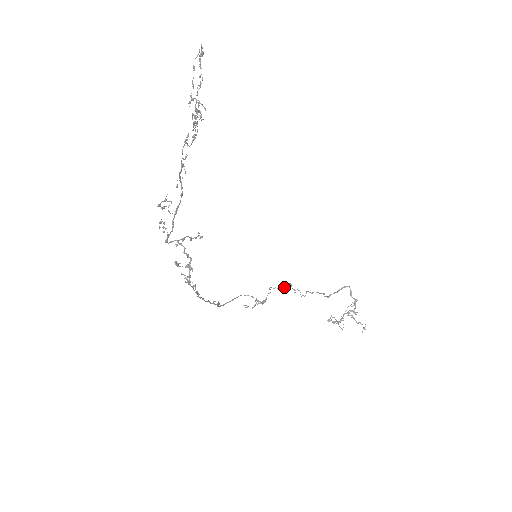
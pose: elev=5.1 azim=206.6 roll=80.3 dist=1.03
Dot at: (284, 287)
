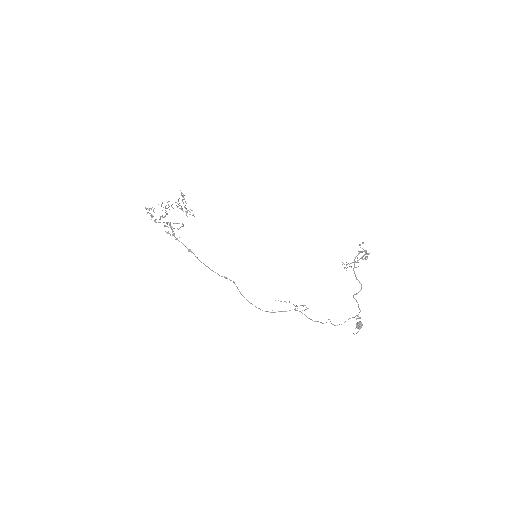
Dot at: occluded
